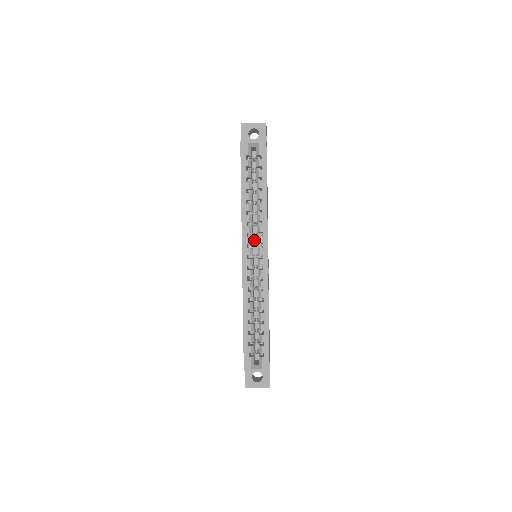
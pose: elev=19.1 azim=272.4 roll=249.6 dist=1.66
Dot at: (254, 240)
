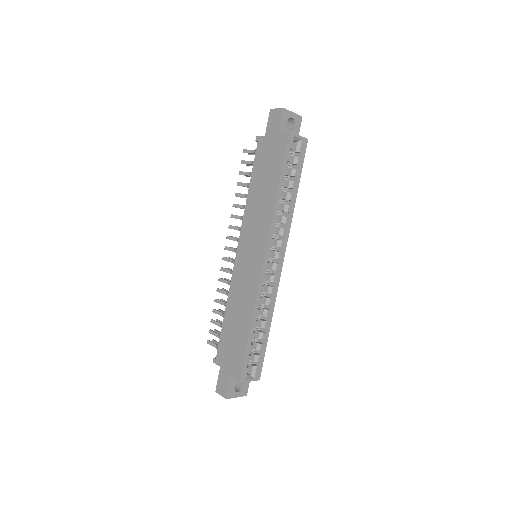
Dot at: occluded
